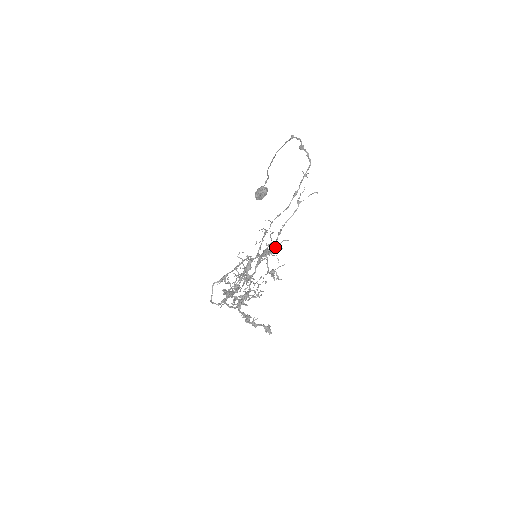
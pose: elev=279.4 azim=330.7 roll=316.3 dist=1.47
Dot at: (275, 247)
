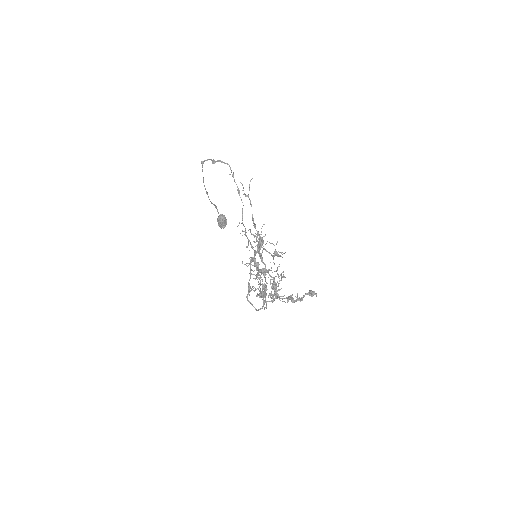
Dot at: occluded
